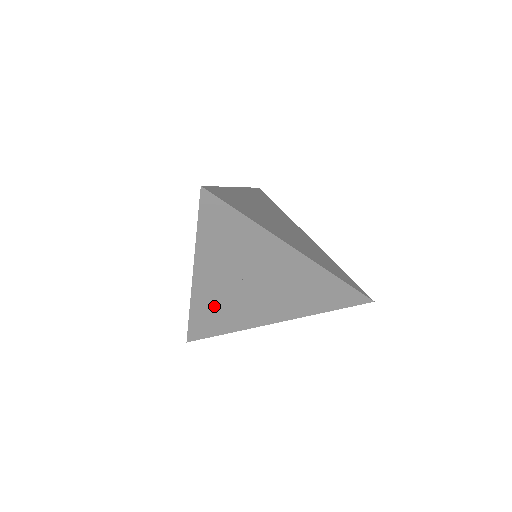
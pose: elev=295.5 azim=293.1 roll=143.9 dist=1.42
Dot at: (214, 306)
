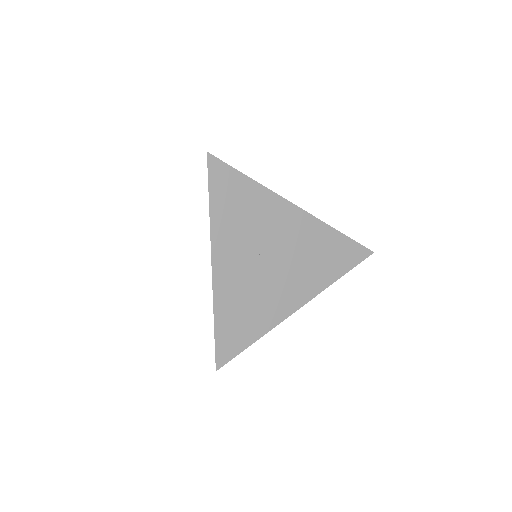
Dot at: (237, 302)
